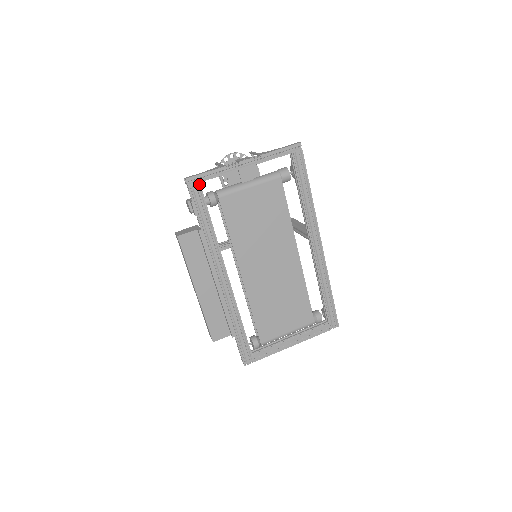
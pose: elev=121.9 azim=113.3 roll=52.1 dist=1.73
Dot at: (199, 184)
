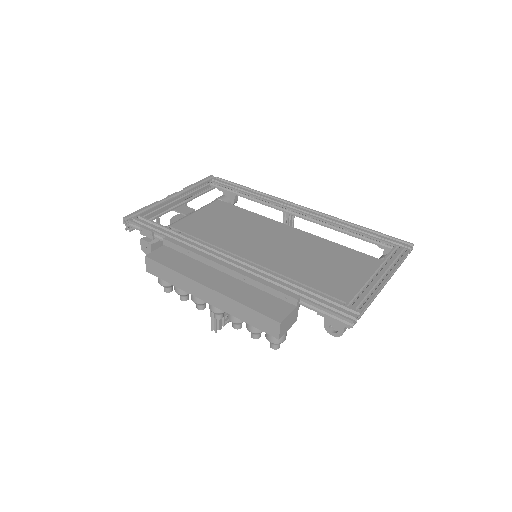
Dot at: (139, 216)
